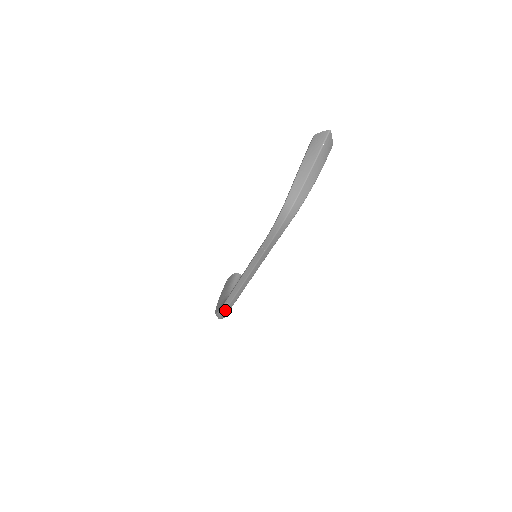
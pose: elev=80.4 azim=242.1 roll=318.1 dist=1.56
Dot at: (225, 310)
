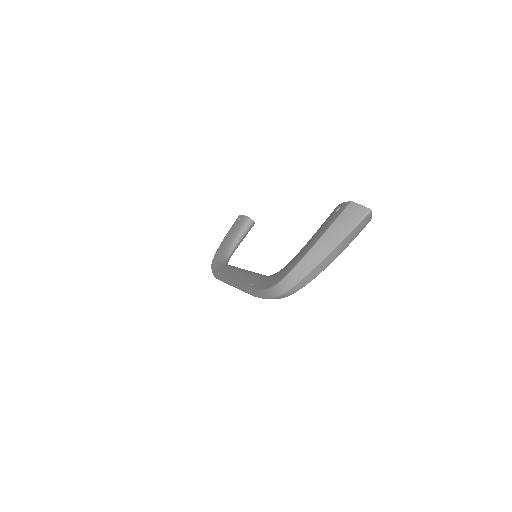
Dot at: (216, 278)
